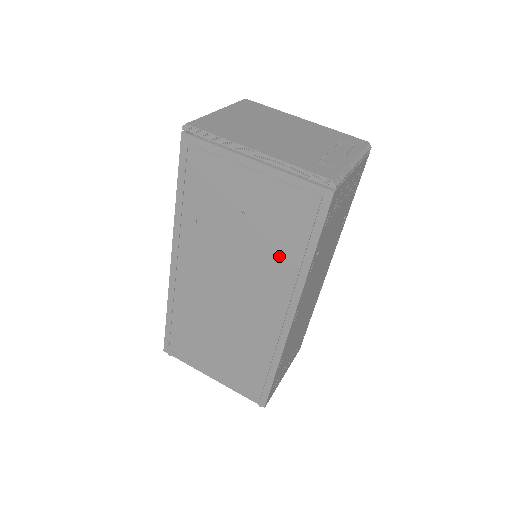
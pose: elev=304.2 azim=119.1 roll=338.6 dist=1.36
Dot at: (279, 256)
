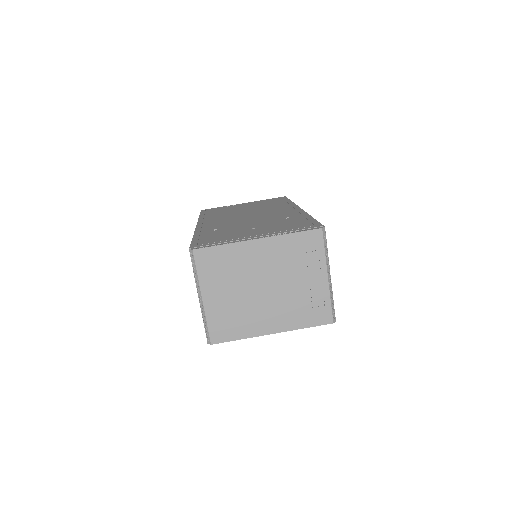
Dot at: occluded
